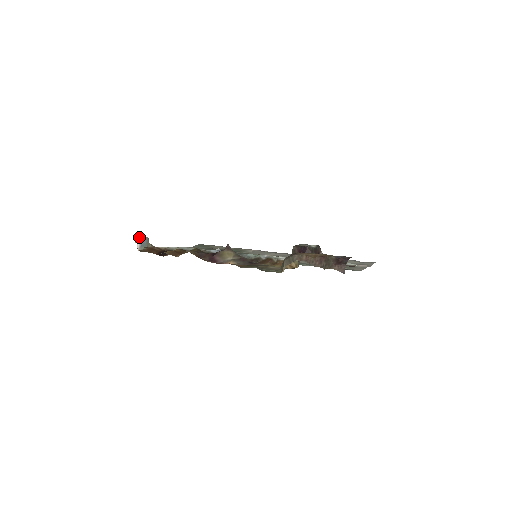
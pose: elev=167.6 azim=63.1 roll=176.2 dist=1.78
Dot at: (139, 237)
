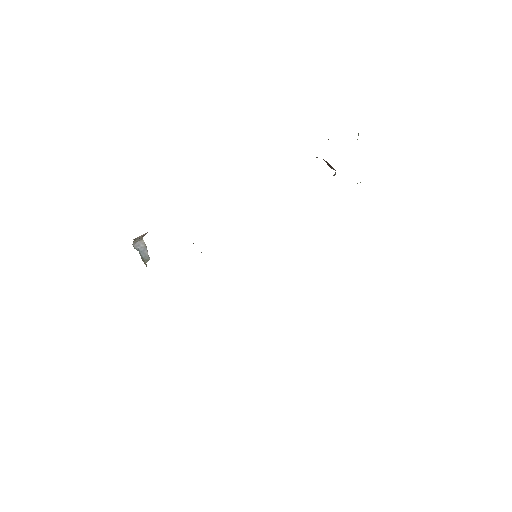
Dot at: (143, 242)
